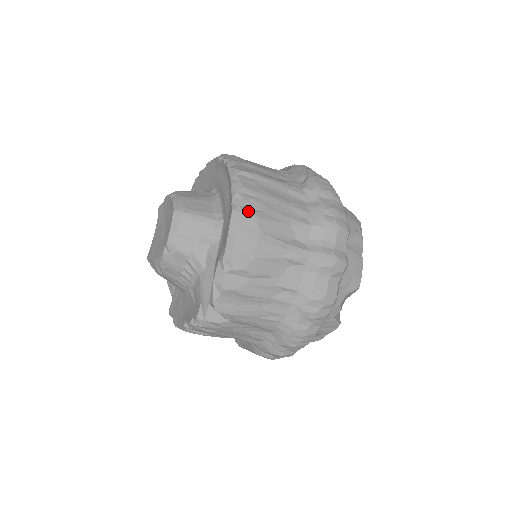
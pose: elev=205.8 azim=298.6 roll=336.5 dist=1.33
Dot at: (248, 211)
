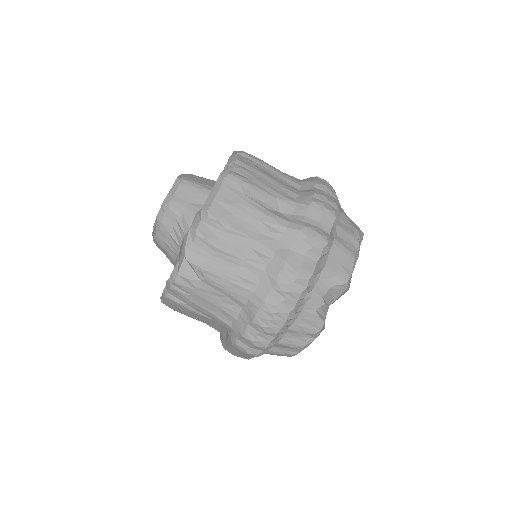
Dot at: (235, 174)
